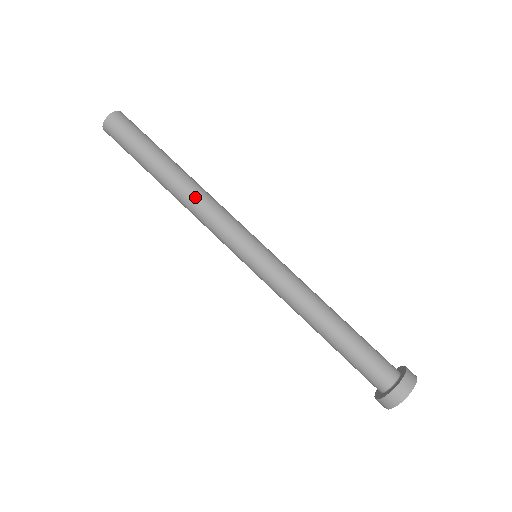
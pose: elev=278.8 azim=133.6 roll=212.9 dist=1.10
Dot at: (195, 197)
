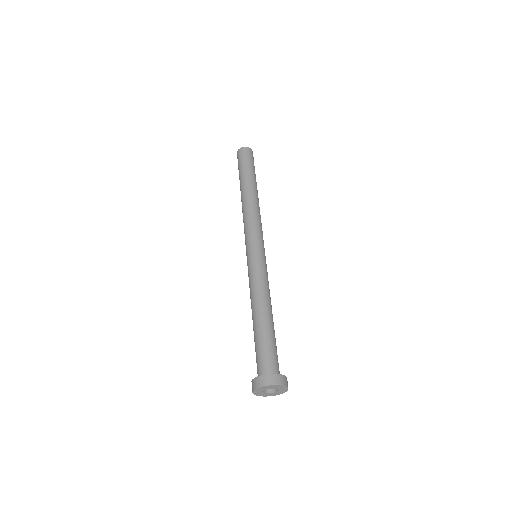
Dot at: (252, 205)
